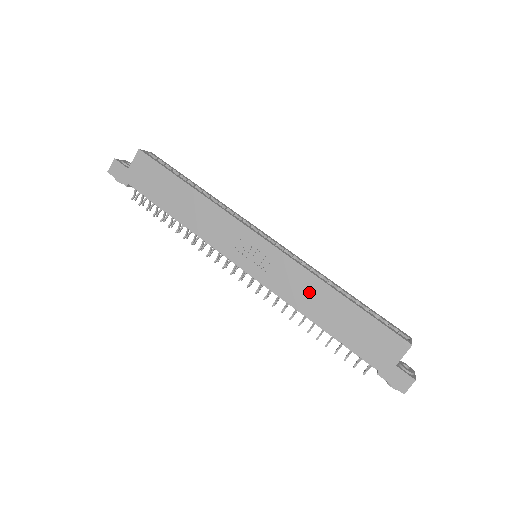
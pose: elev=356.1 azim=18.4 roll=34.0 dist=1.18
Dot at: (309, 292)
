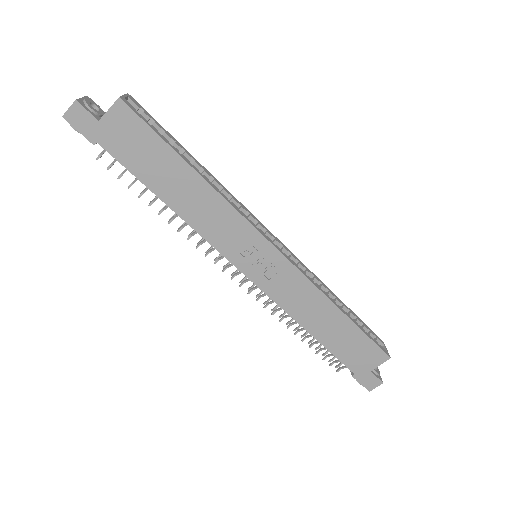
Dot at: (310, 305)
